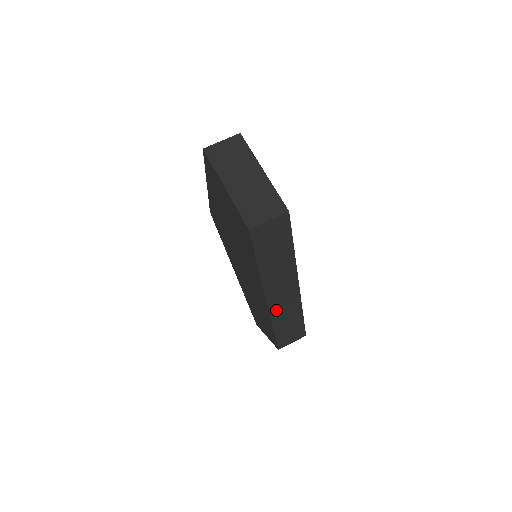
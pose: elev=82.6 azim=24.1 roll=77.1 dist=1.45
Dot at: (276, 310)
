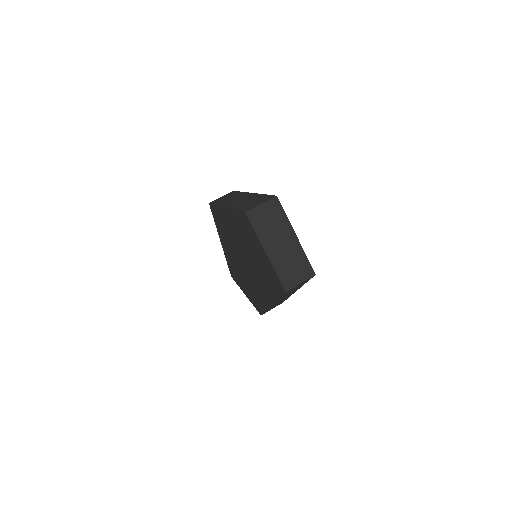
Dot at: (273, 305)
